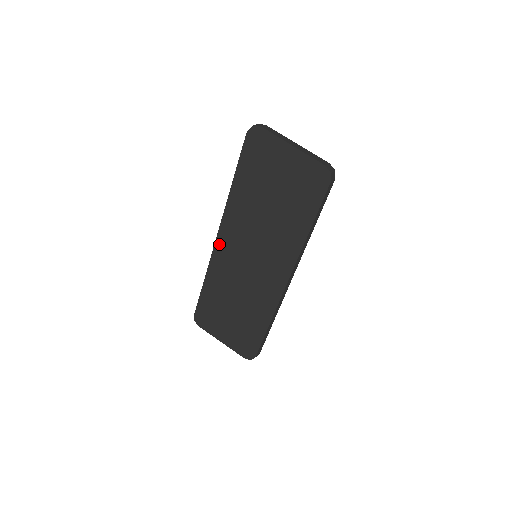
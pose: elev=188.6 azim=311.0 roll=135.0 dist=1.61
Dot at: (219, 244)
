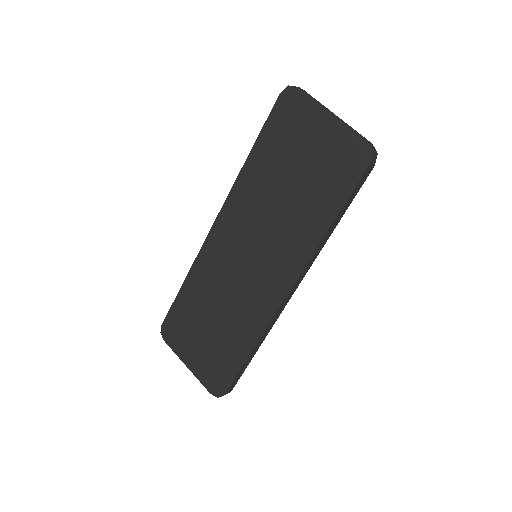
Dot at: (215, 232)
